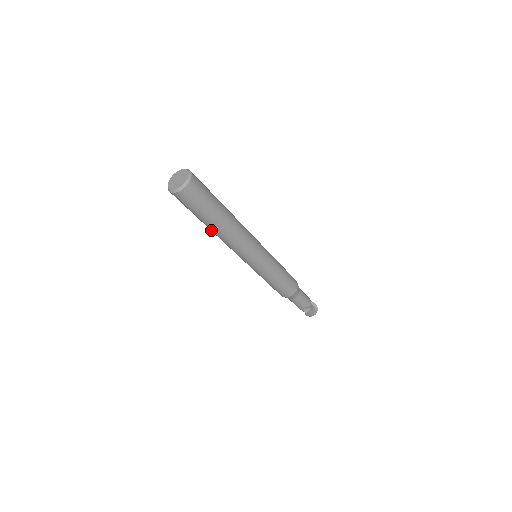
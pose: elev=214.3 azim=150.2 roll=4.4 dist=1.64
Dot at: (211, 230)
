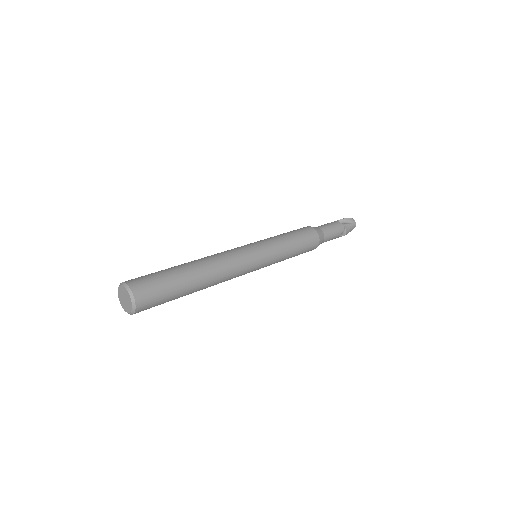
Dot at: occluded
